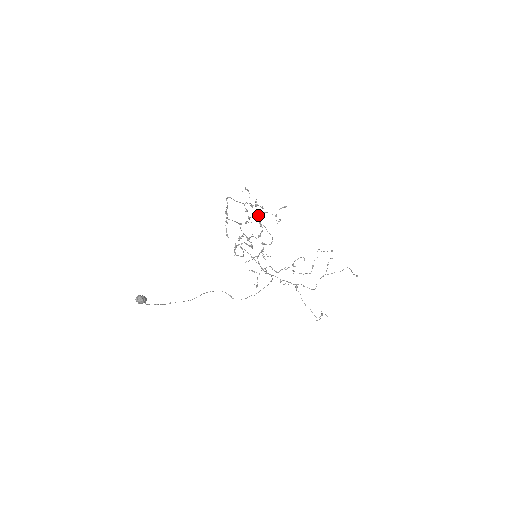
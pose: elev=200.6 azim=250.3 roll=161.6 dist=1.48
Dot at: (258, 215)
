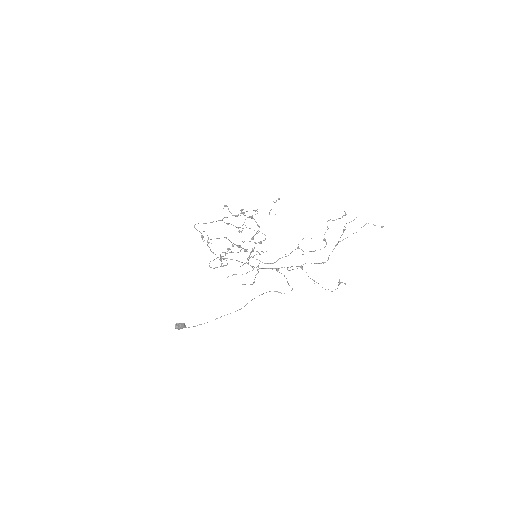
Dot at: occluded
